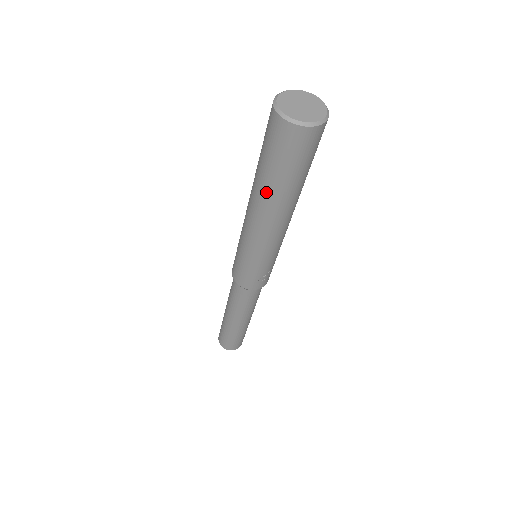
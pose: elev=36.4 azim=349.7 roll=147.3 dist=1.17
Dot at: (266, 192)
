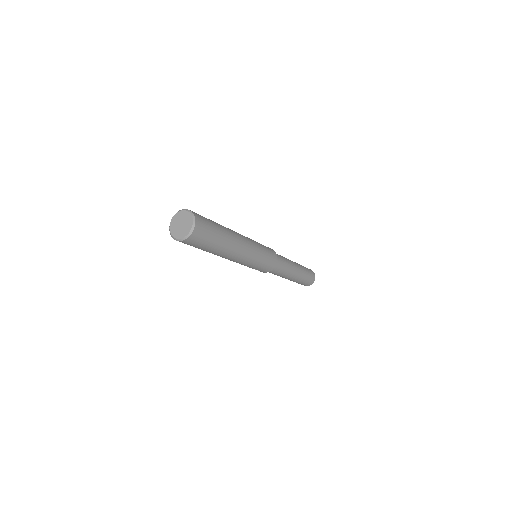
Dot at: occluded
